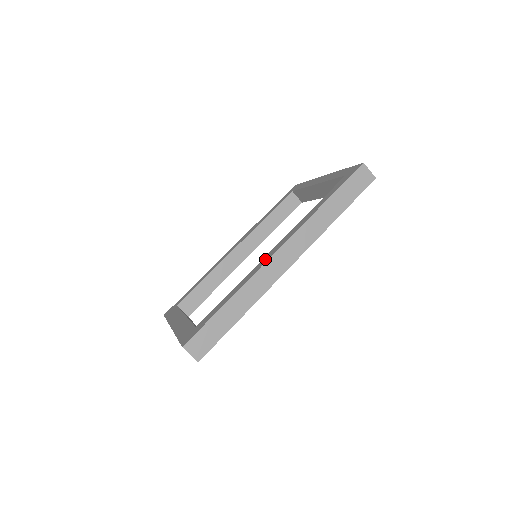
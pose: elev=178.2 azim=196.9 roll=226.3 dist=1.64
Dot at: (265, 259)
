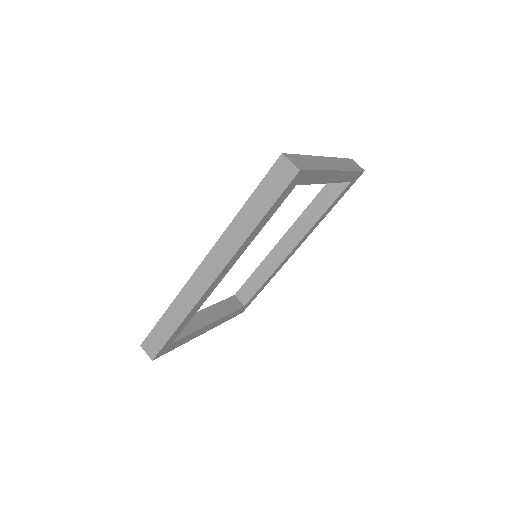
Dot at: occluded
